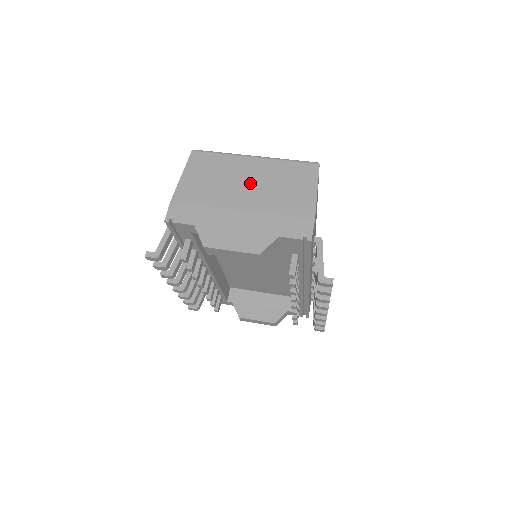
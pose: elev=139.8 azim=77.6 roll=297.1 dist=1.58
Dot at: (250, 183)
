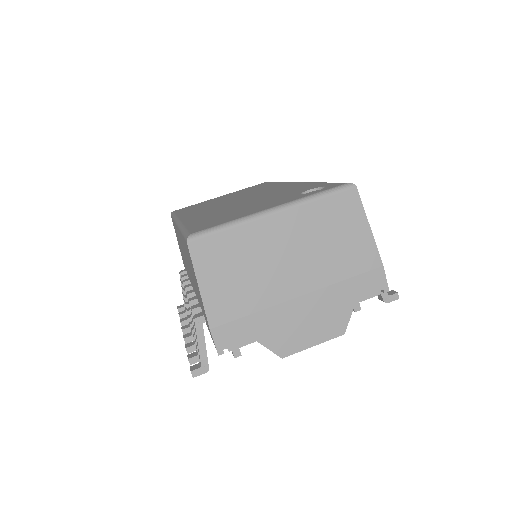
Dot at: (290, 254)
